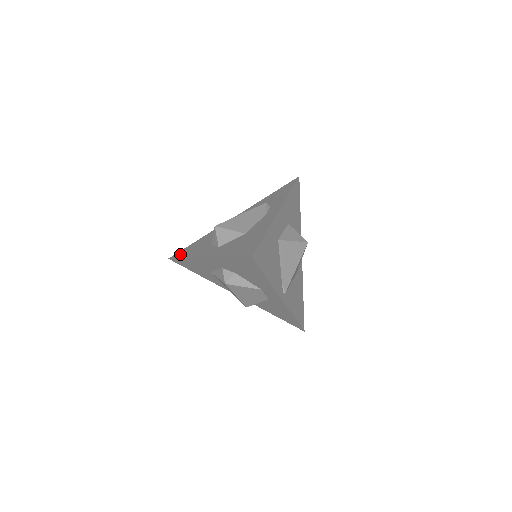
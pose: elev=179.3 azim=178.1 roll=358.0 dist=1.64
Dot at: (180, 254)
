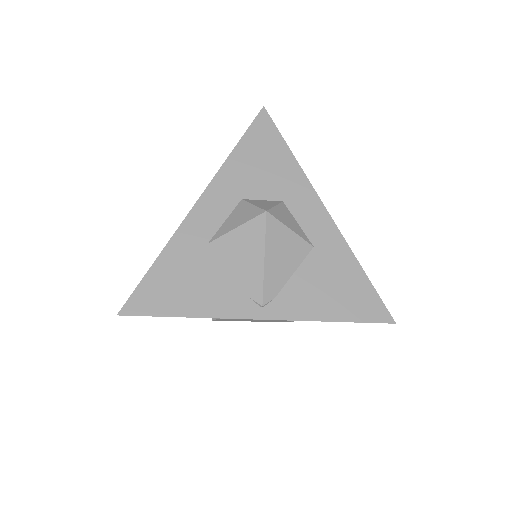
Dot at: occluded
